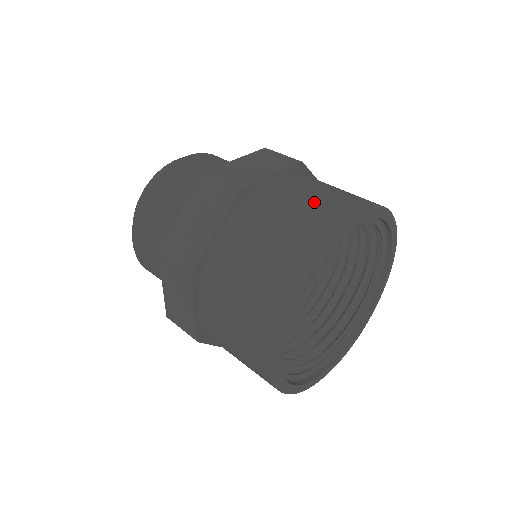
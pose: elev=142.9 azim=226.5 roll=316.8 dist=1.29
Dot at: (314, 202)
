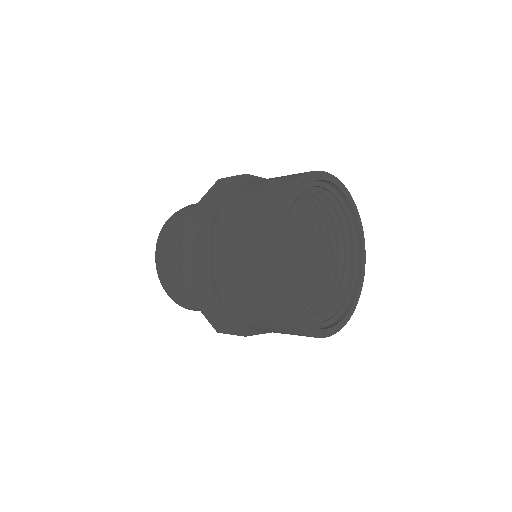
Dot at: occluded
